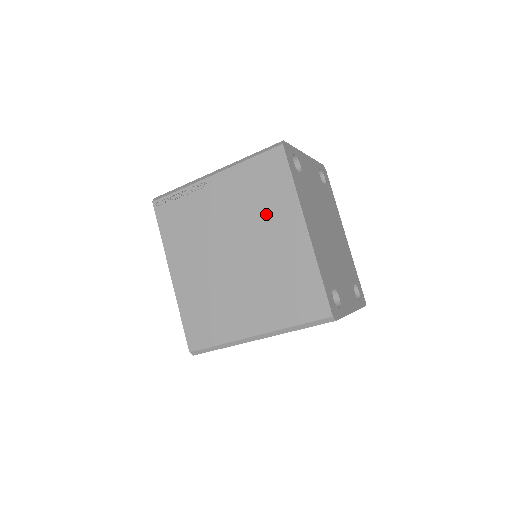
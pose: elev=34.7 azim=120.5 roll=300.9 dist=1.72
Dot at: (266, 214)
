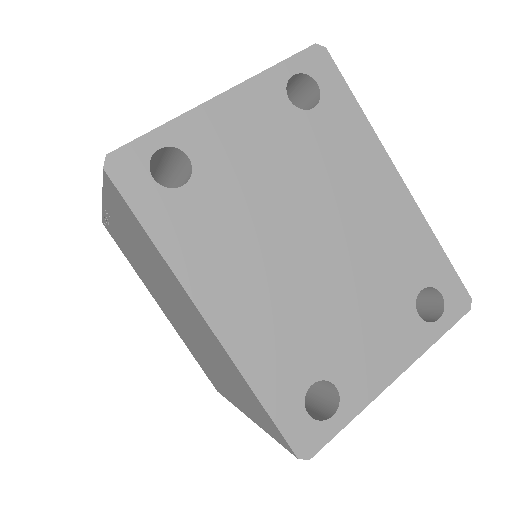
Dot at: (164, 278)
